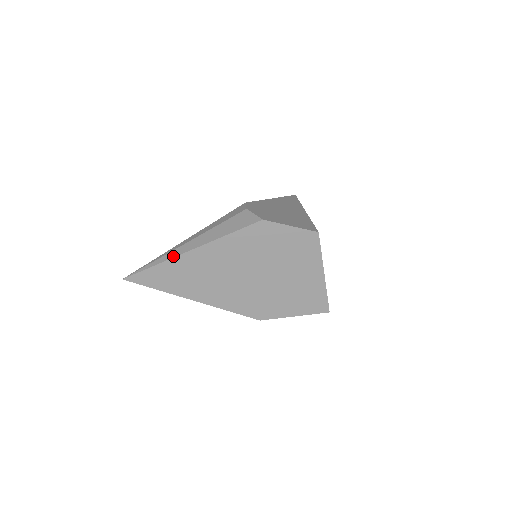
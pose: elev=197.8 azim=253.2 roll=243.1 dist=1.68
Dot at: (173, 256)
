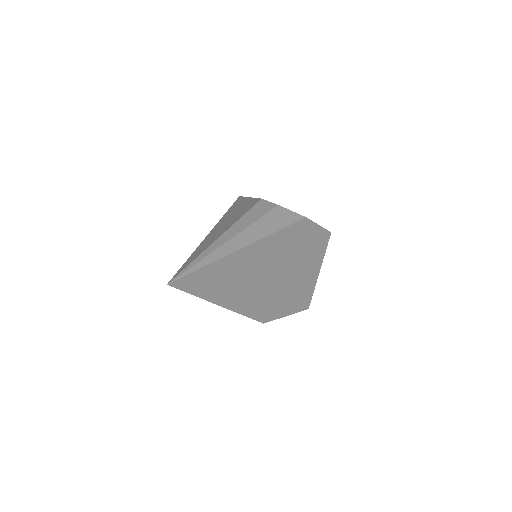
Dot at: (226, 253)
